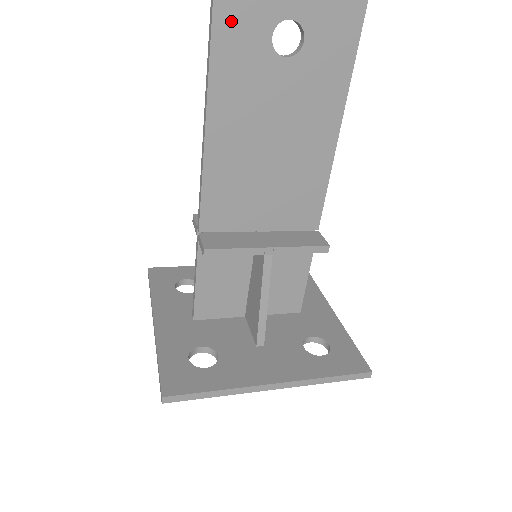
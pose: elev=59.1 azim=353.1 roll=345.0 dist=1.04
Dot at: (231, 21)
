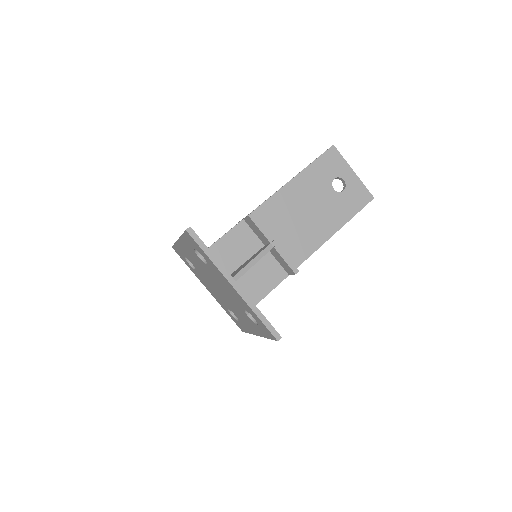
Dot at: (326, 162)
